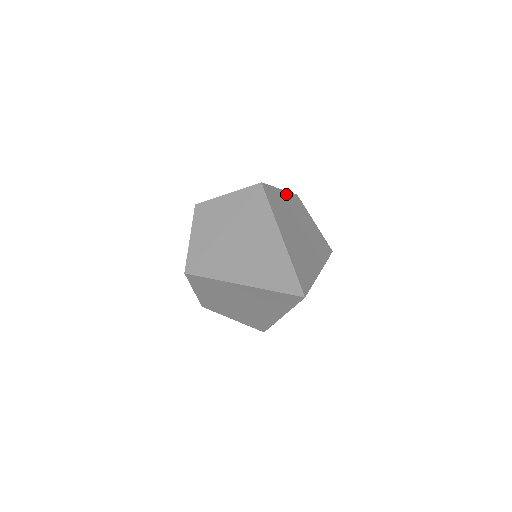
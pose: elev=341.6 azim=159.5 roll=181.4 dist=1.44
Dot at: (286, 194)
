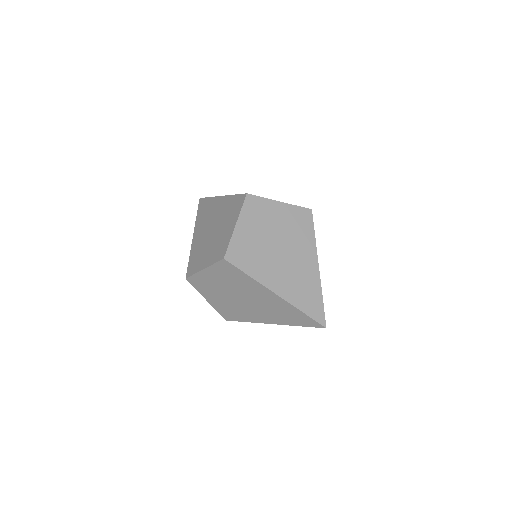
Dot at: occluded
